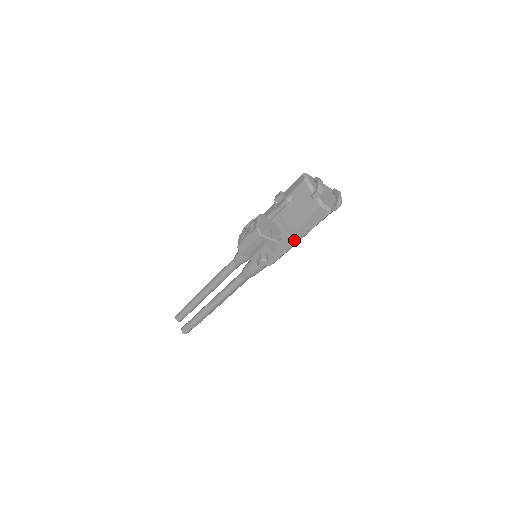
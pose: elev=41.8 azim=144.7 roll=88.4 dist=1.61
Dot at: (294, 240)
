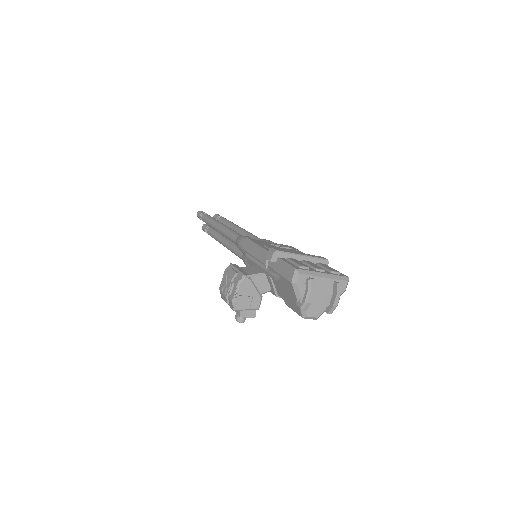
Dot at: occluded
